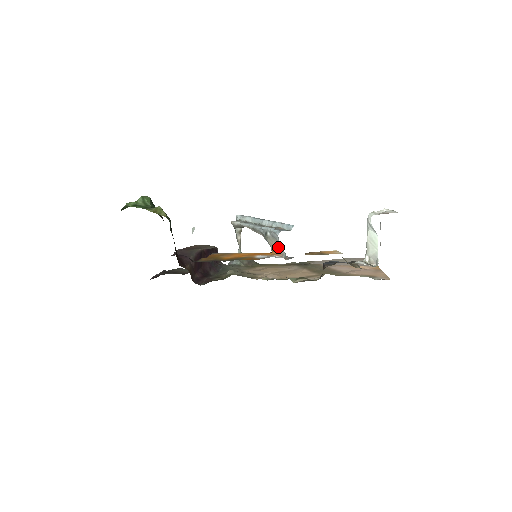
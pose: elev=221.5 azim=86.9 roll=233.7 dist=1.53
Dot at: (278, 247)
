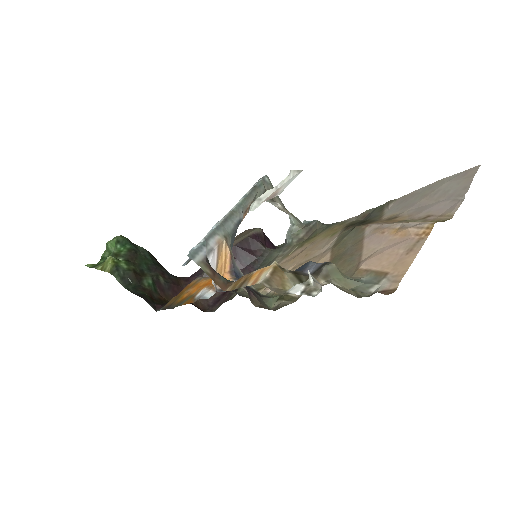
Dot at: (218, 271)
